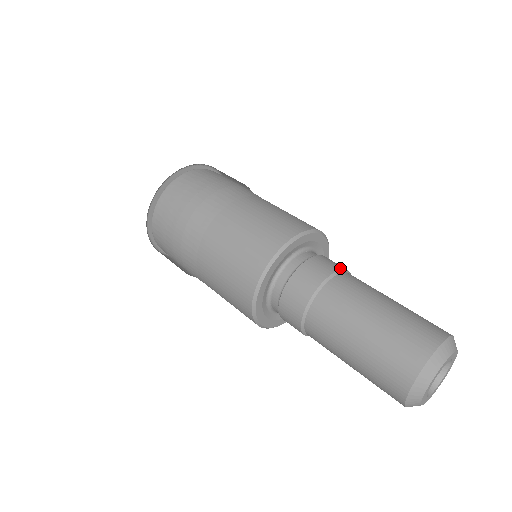
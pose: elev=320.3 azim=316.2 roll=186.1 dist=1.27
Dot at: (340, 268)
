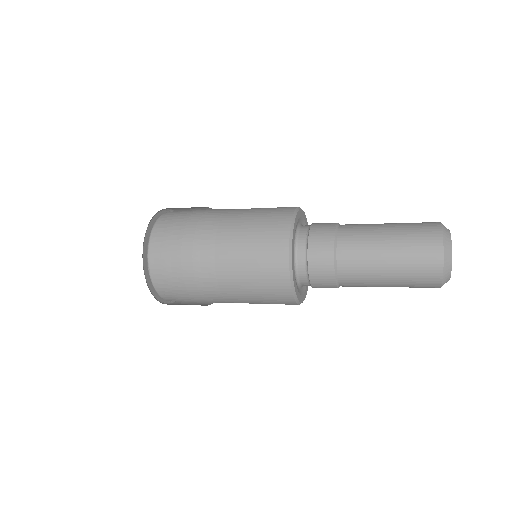
Dot at: (335, 224)
